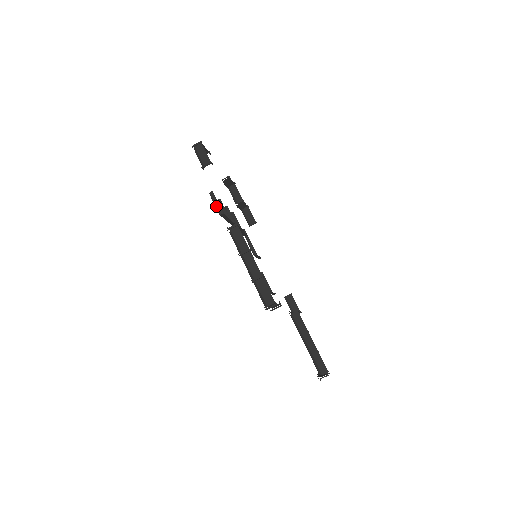
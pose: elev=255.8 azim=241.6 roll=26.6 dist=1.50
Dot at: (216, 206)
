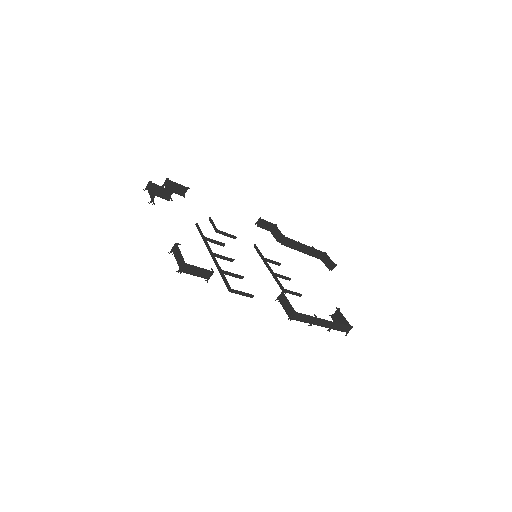
Dot at: occluded
